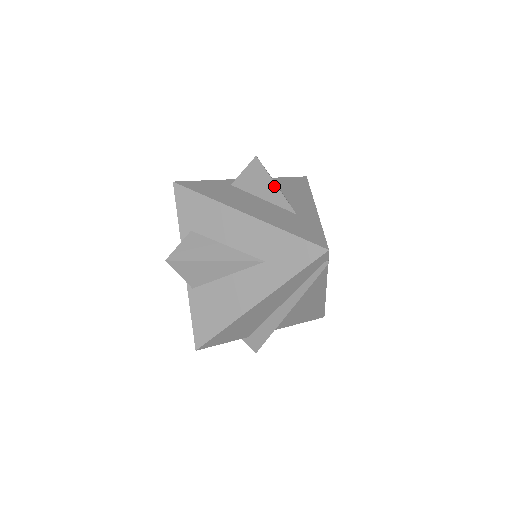
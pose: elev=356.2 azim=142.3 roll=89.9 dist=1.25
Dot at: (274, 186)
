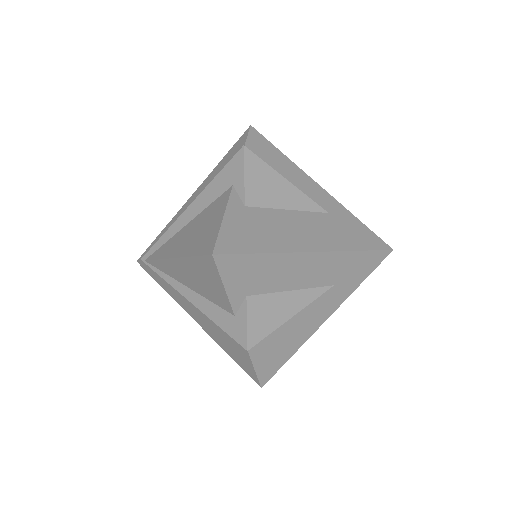
Dot at: (289, 185)
